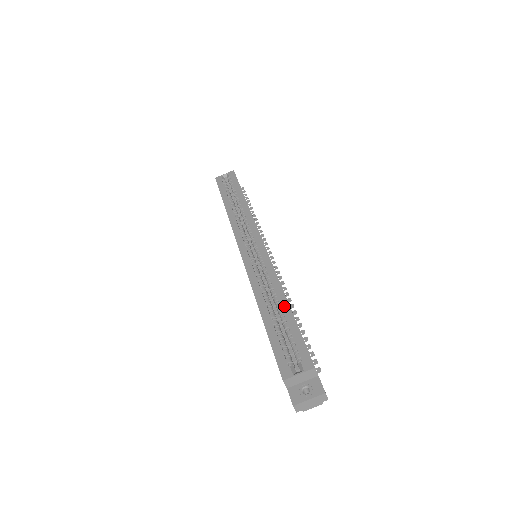
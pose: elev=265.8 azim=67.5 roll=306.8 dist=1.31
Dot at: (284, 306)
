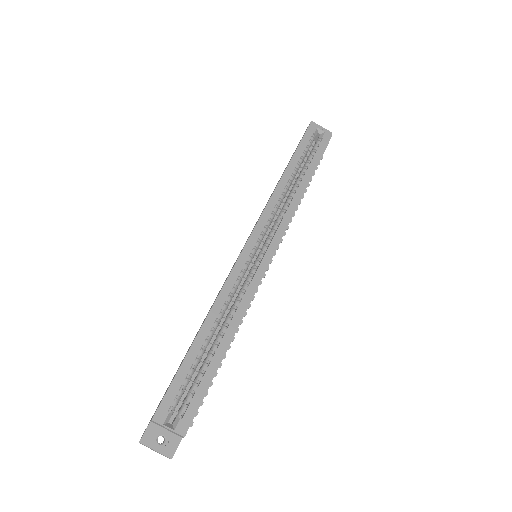
Dot at: (222, 348)
